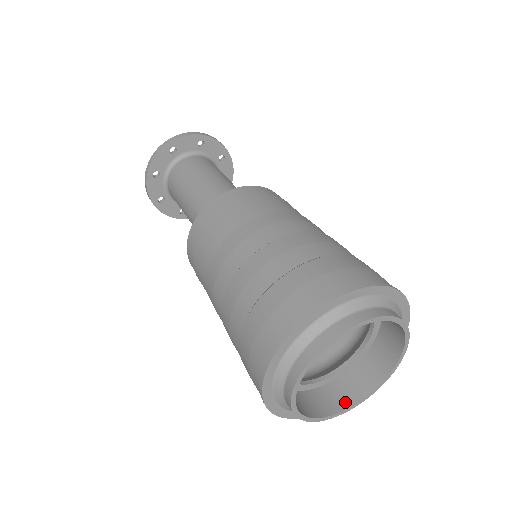
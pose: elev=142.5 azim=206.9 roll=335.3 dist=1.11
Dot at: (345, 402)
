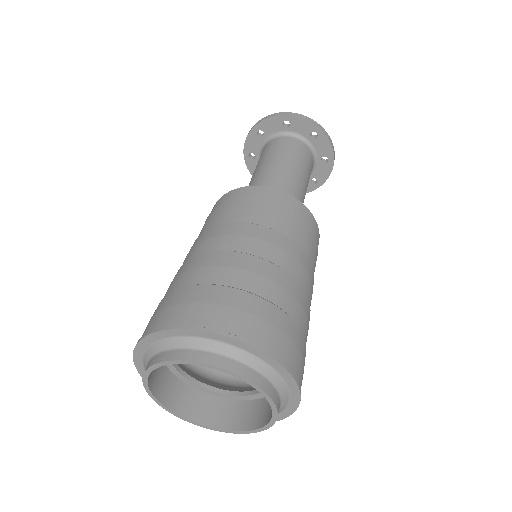
Dot at: (202, 417)
